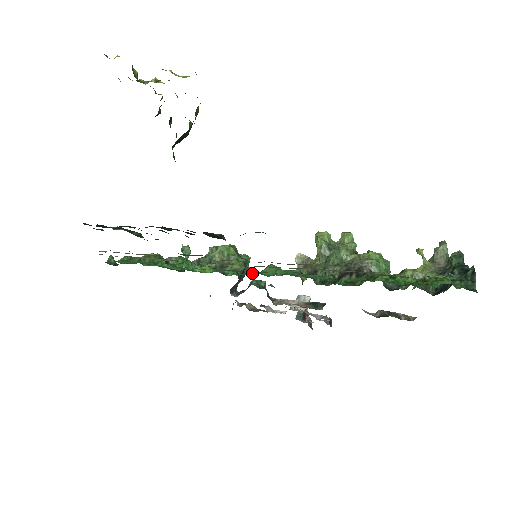
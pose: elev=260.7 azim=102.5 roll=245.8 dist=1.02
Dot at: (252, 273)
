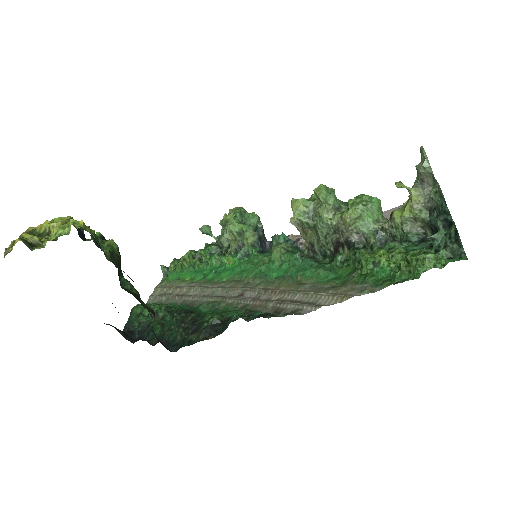
Dot at: (263, 269)
